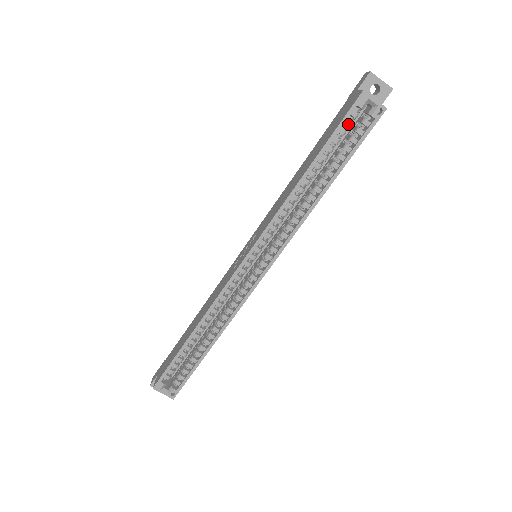
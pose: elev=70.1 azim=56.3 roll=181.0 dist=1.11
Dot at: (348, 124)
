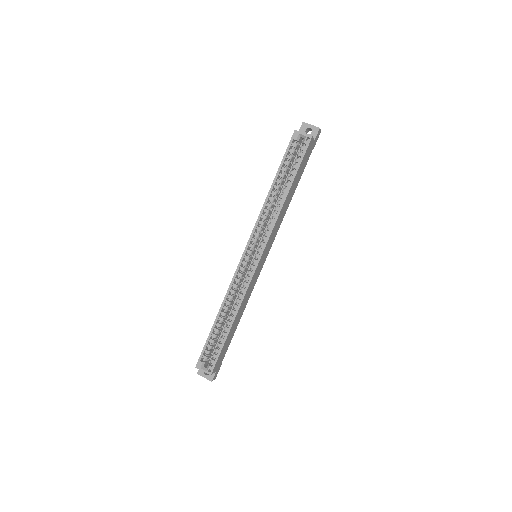
Dot at: (291, 152)
